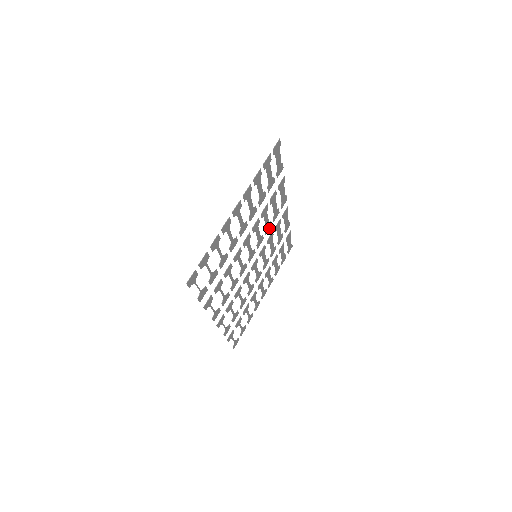
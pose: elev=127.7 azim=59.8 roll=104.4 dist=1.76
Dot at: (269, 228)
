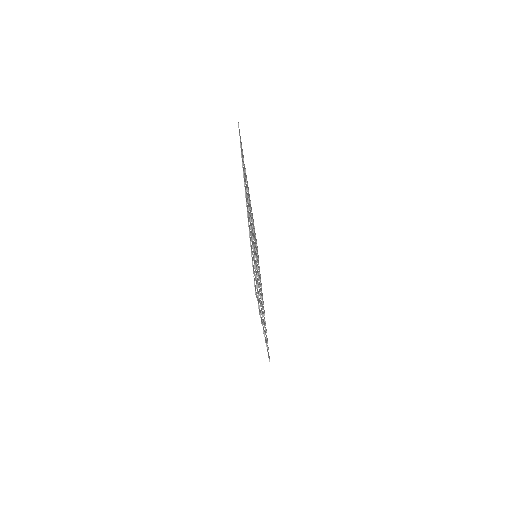
Dot at: occluded
